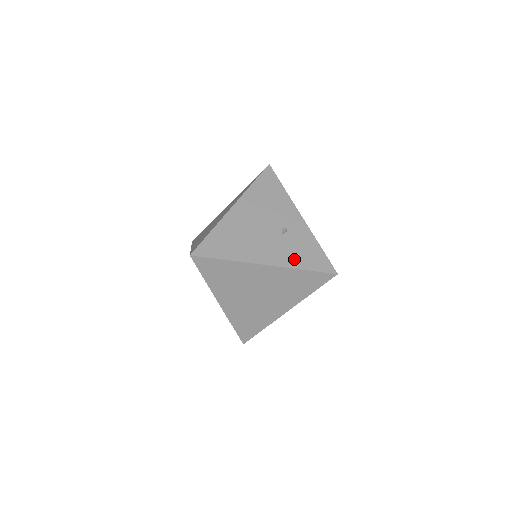
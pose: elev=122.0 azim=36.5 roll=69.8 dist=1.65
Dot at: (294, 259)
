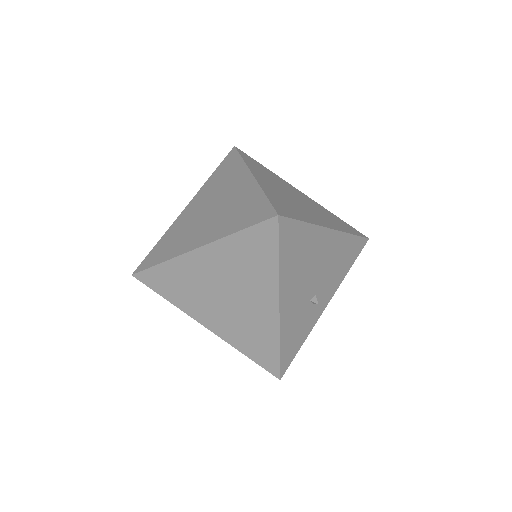
Dot at: (289, 330)
